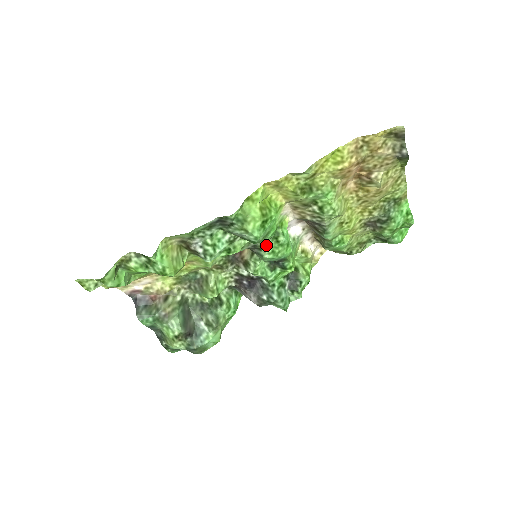
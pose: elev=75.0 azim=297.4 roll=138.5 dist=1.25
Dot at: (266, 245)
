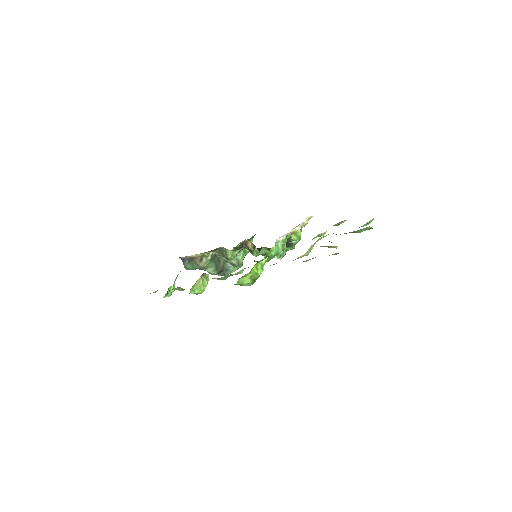
Dot at: (261, 260)
